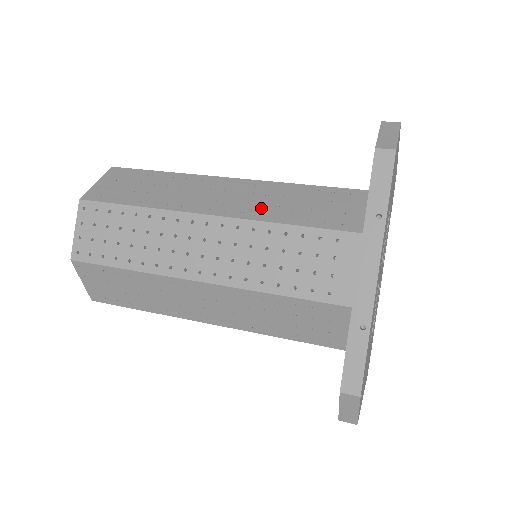
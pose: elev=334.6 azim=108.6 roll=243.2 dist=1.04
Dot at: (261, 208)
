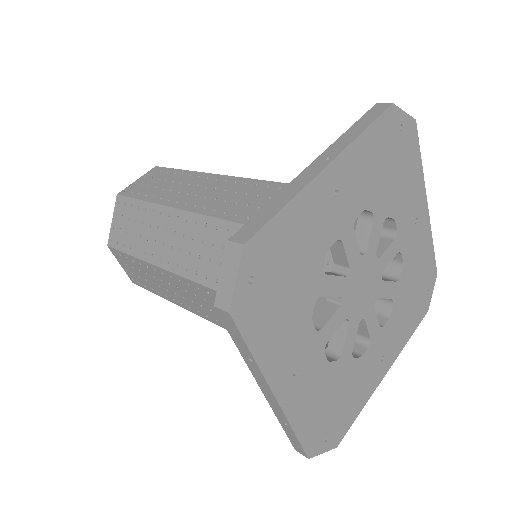
Dot at: (208, 267)
